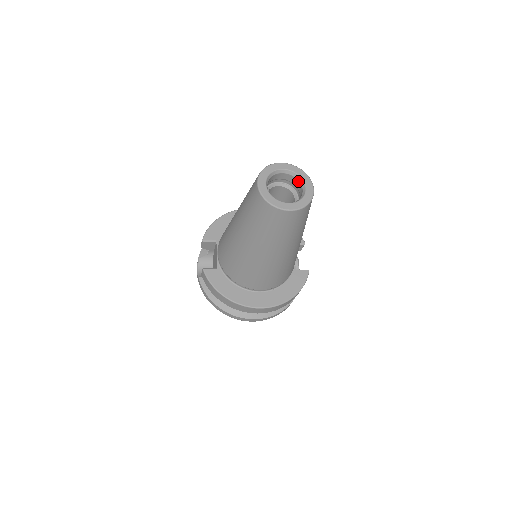
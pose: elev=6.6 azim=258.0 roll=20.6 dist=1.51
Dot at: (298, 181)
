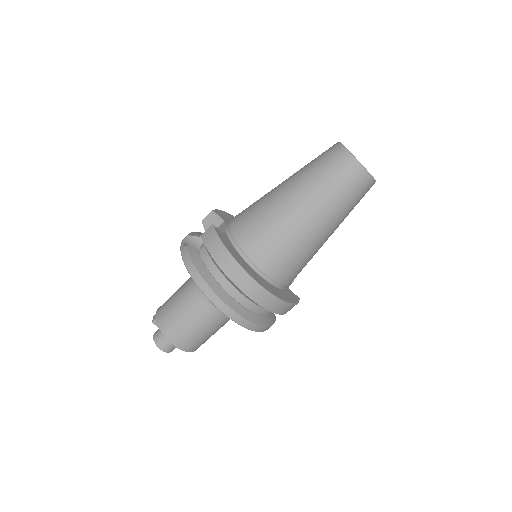
Dot at: occluded
